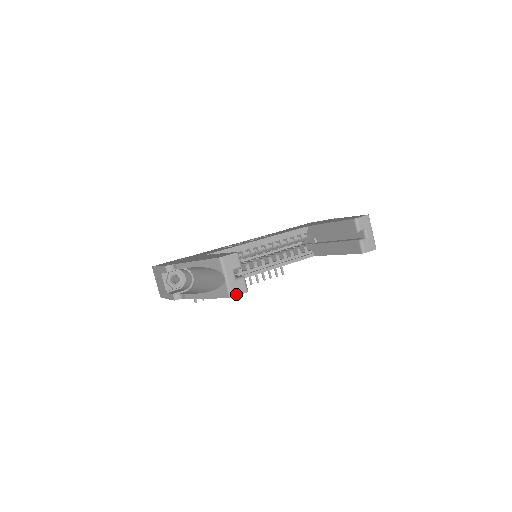
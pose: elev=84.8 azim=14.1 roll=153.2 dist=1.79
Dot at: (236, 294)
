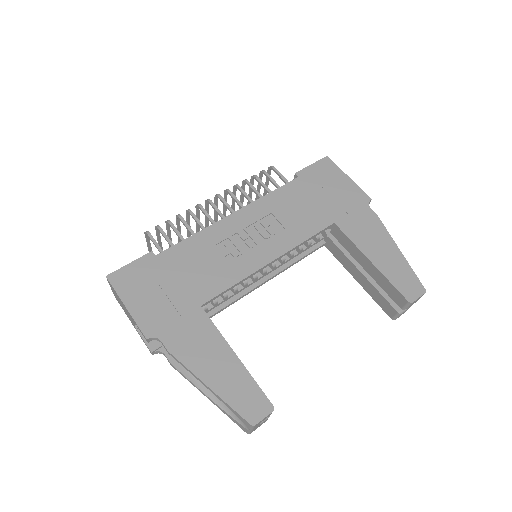
Dot at: (255, 429)
